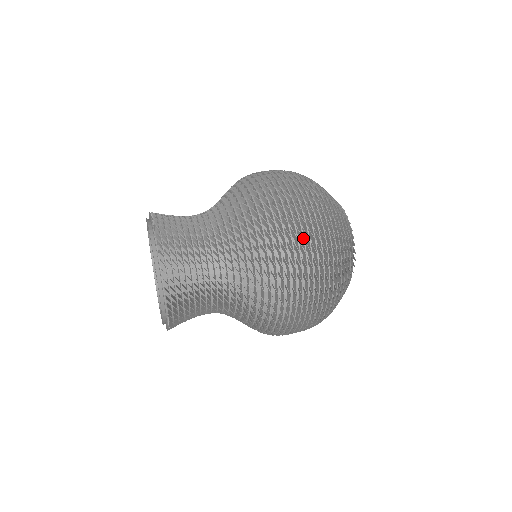
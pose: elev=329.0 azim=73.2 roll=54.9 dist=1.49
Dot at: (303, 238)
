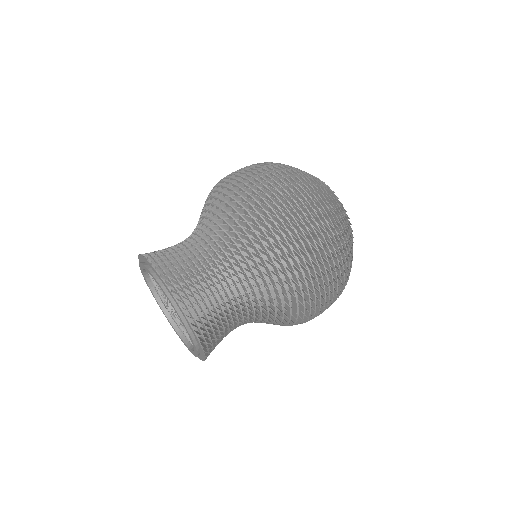
Dot at: (329, 297)
